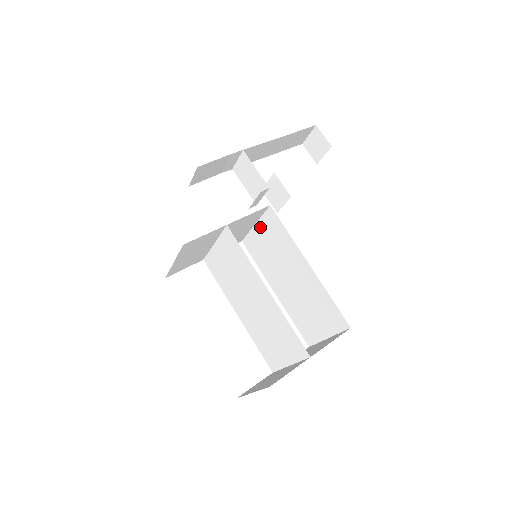
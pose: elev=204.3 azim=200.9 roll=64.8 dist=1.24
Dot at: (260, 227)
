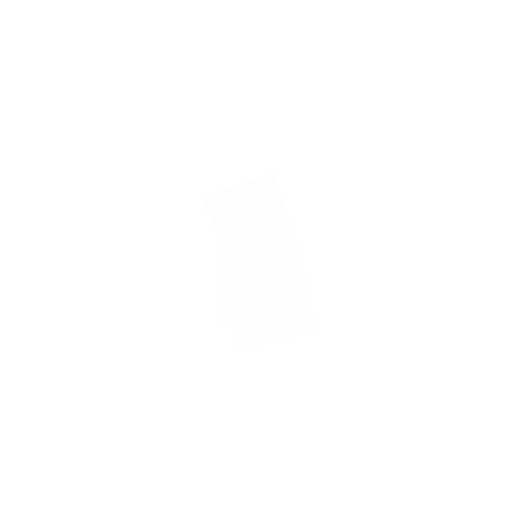
Dot at: occluded
